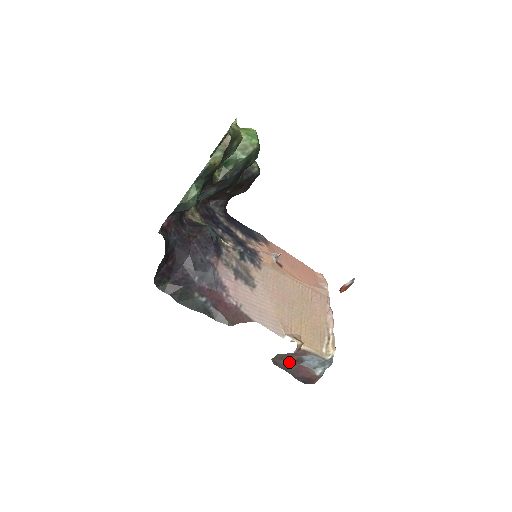
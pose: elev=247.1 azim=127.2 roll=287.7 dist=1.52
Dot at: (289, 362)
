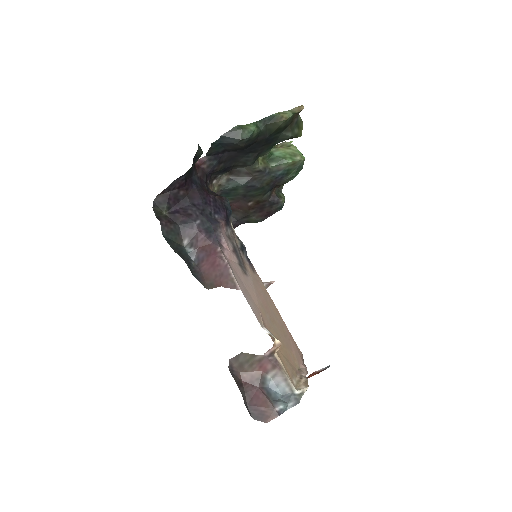
Dot at: (247, 378)
